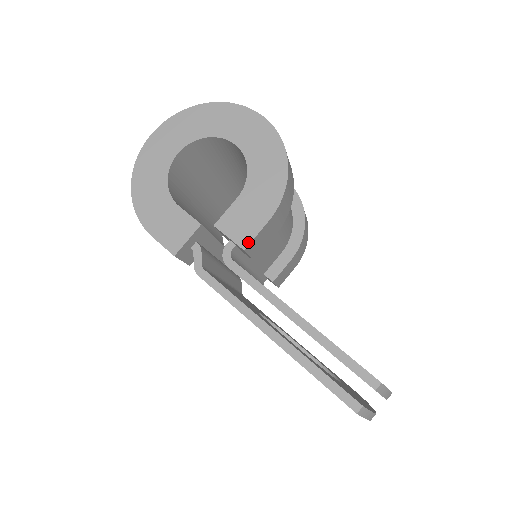
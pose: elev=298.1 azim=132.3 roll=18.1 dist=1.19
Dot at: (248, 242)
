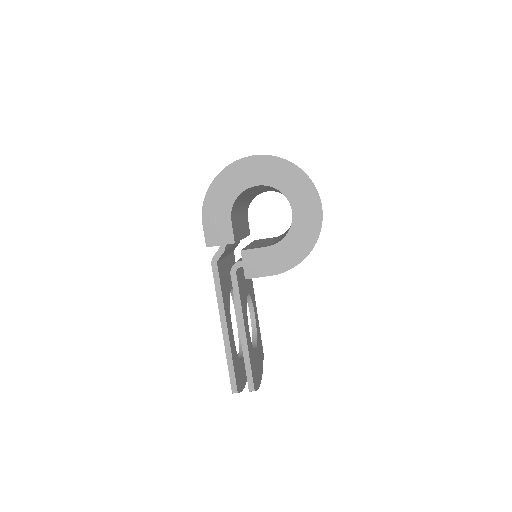
Dot at: (251, 277)
